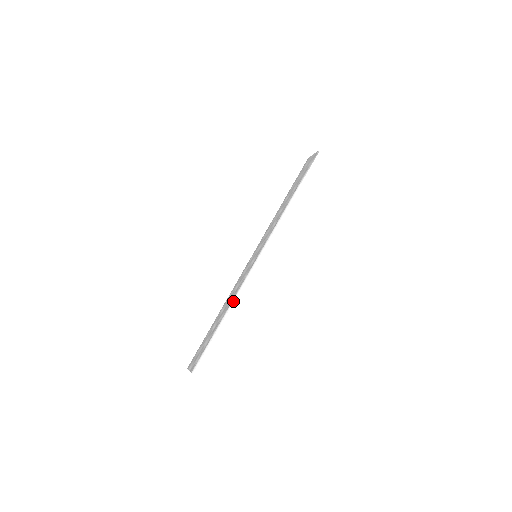
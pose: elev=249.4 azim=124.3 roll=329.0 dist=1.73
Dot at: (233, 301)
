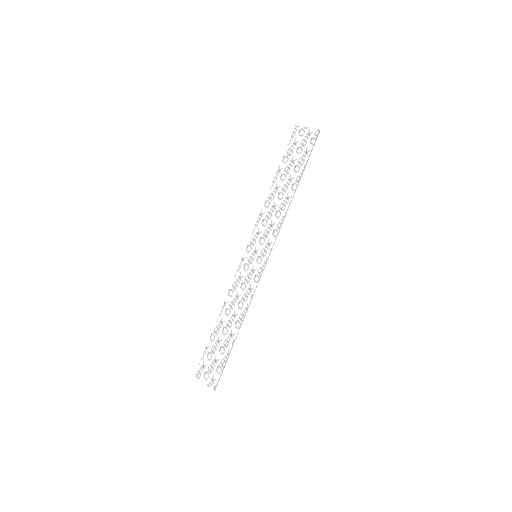
Dot at: occluded
